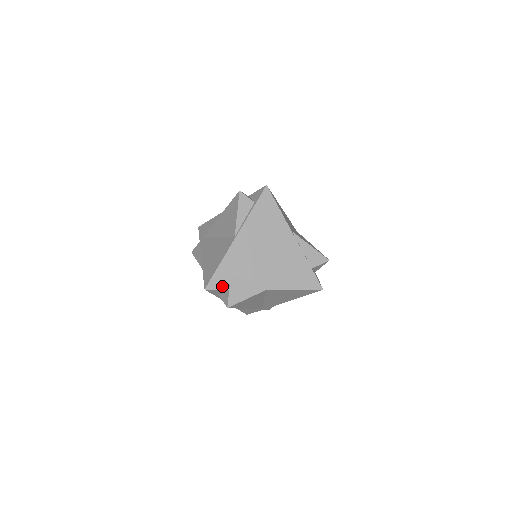
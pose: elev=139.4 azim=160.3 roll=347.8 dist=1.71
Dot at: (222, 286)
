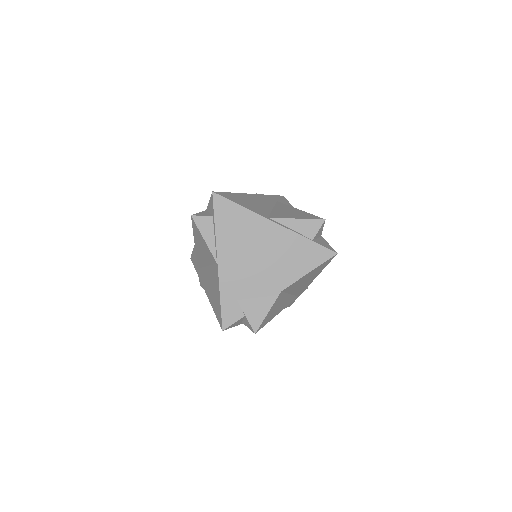
Dot at: (236, 317)
